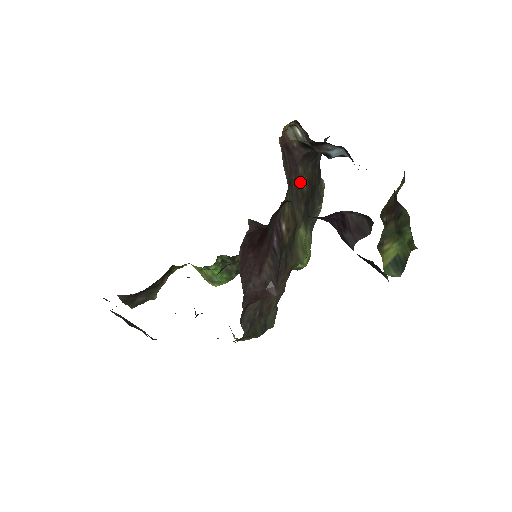
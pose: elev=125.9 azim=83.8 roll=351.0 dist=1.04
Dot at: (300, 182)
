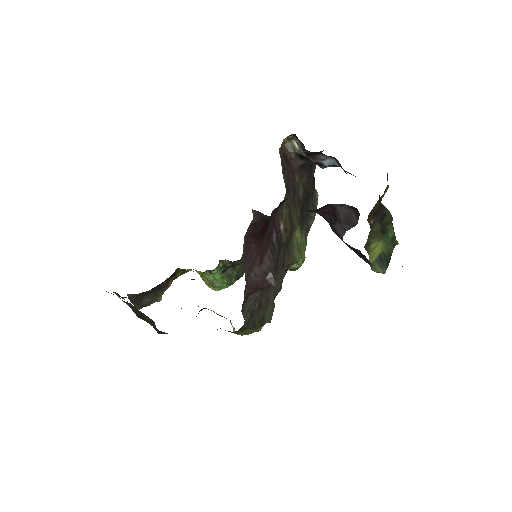
Dot at: (297, 189)
